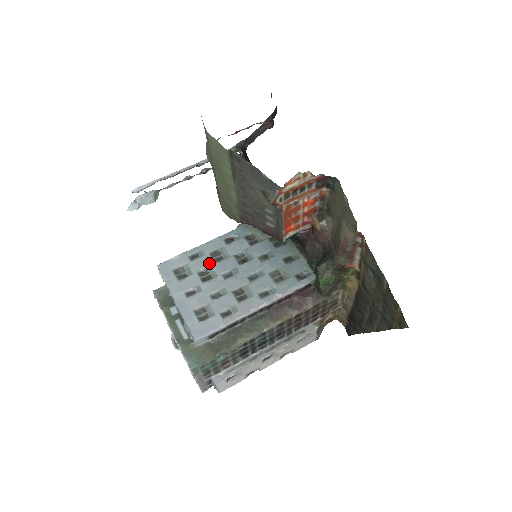
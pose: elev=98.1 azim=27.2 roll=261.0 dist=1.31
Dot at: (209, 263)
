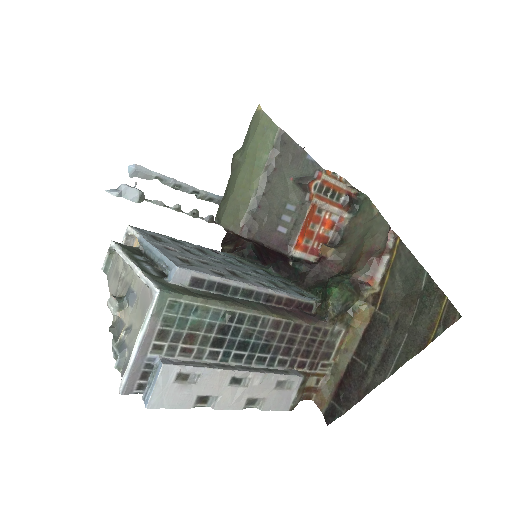
Dot at: (194, 249)
